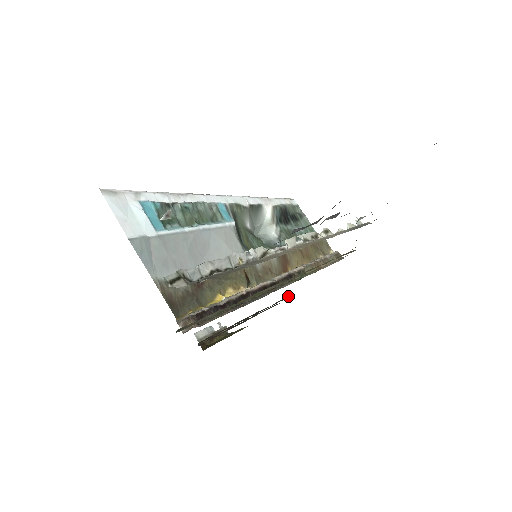
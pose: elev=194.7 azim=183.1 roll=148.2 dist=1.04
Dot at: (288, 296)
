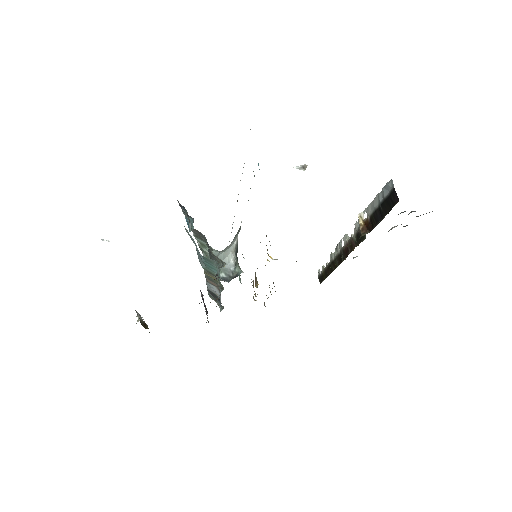
Dot at: occluded
